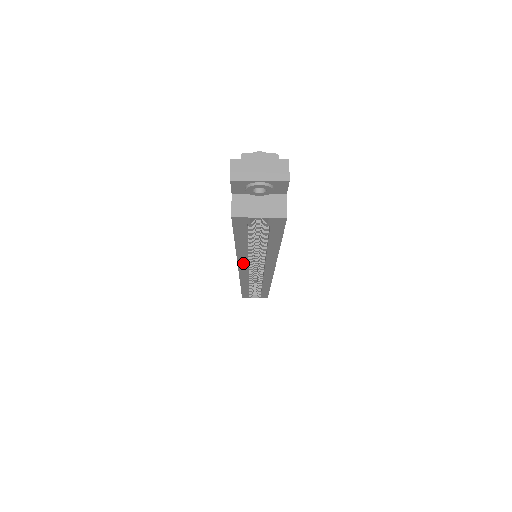
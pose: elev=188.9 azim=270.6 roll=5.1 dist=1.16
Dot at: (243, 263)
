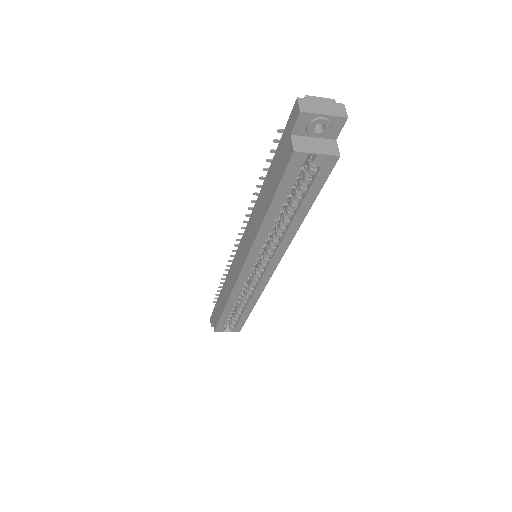
Dot at: (256, 248)
